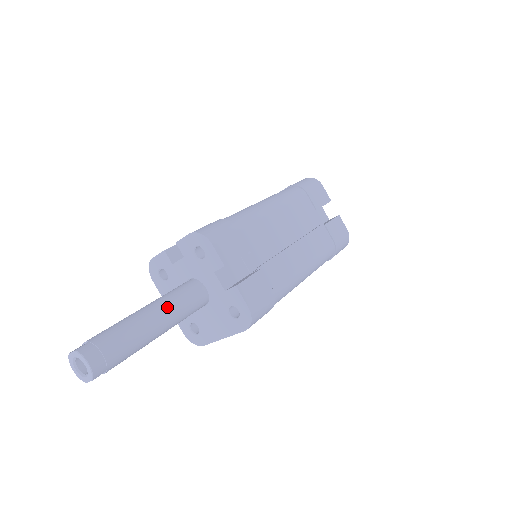
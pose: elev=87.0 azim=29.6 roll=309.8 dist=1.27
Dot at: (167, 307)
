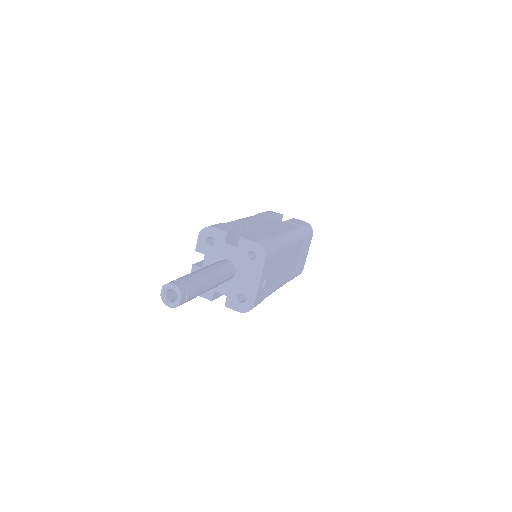
Dot at: (208, 267)
